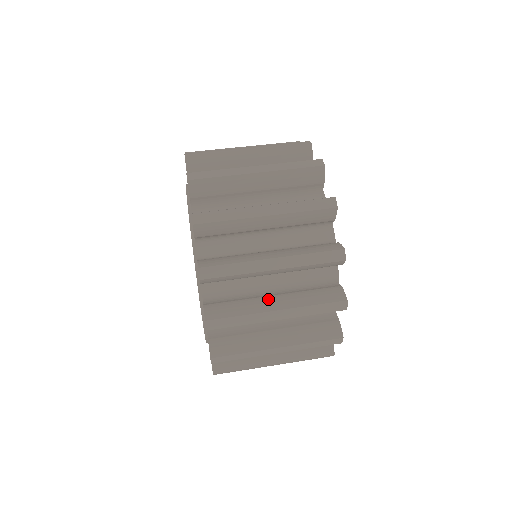
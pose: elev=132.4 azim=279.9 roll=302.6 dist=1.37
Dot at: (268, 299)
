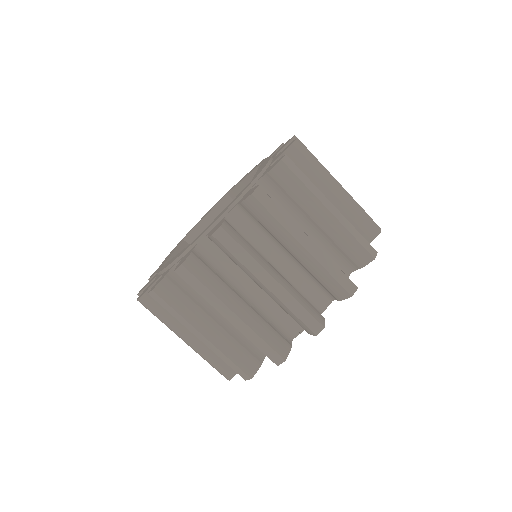
Dot at: occluded
